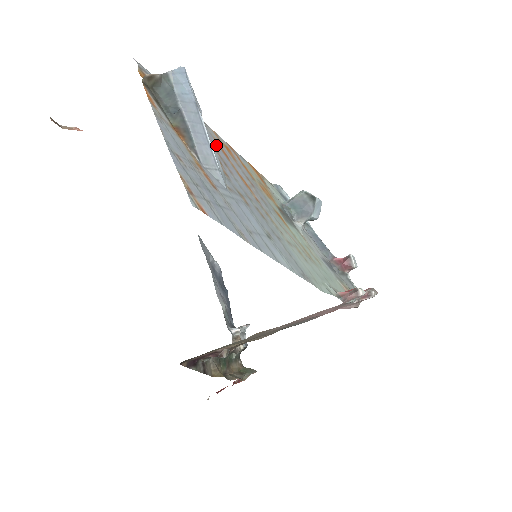
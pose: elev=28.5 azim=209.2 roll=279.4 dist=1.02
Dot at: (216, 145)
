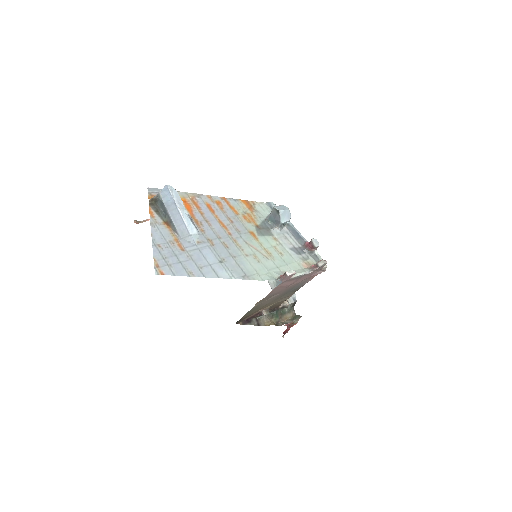
Dot at: (204, 209)
